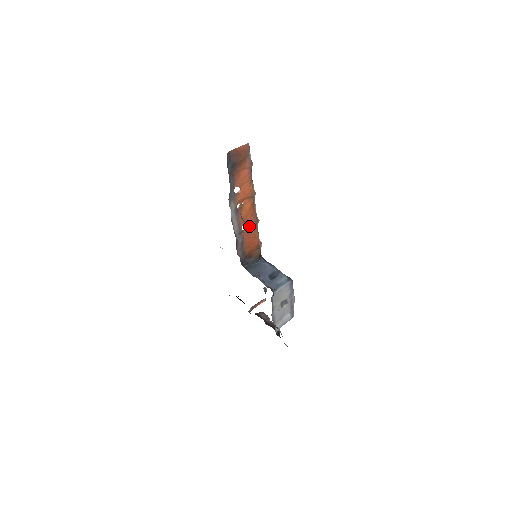
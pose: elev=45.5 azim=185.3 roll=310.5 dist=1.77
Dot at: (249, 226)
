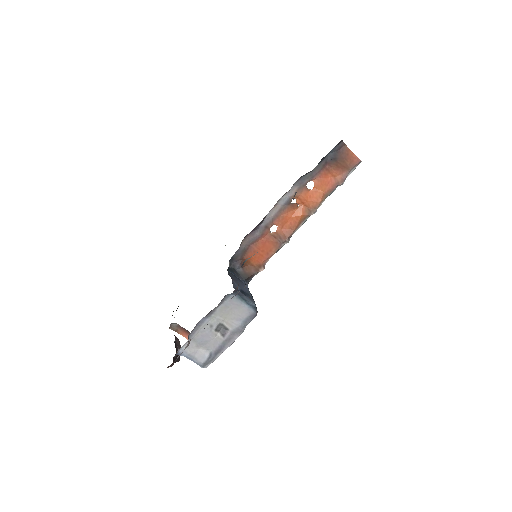
Dot at: (277, 235)
